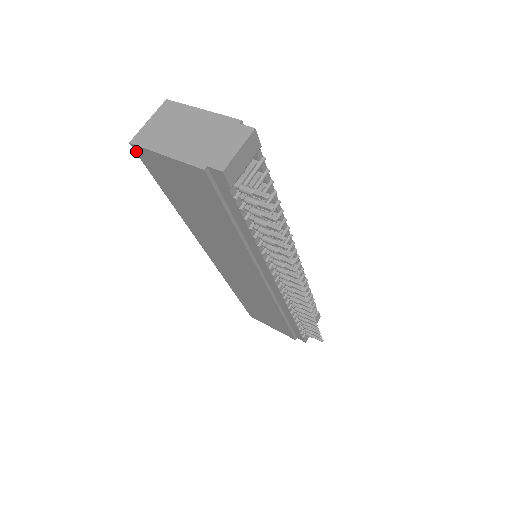
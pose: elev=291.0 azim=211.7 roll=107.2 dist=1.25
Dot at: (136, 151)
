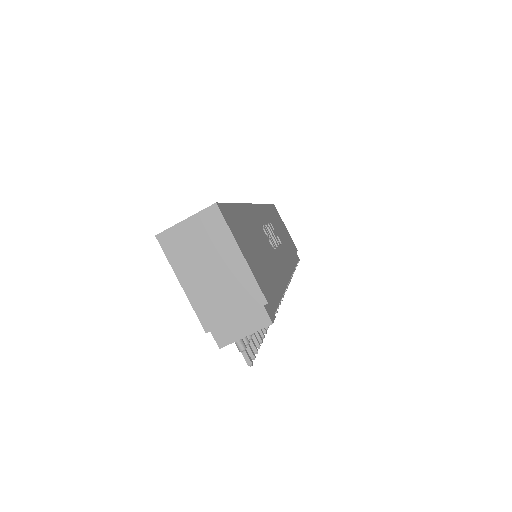
Dot at: occluded
